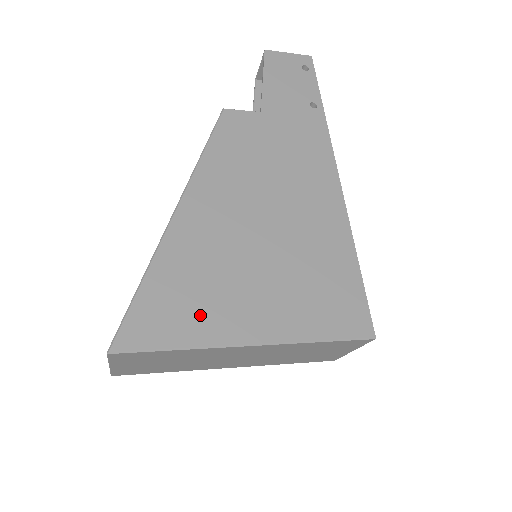
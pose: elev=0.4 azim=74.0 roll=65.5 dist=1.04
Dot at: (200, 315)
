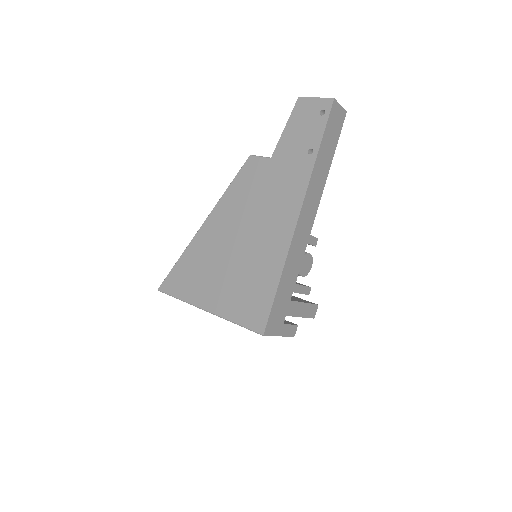
Dot at: (191, 286)
